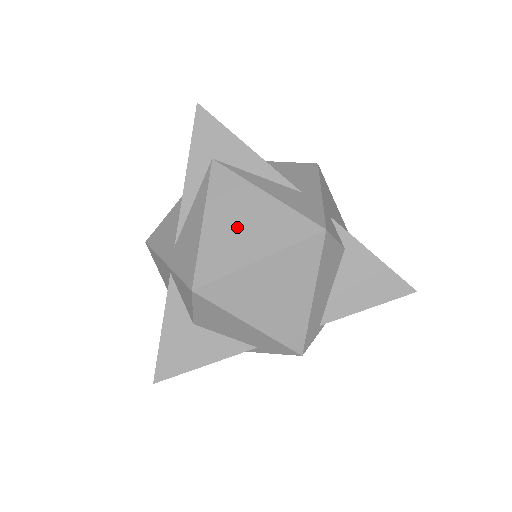
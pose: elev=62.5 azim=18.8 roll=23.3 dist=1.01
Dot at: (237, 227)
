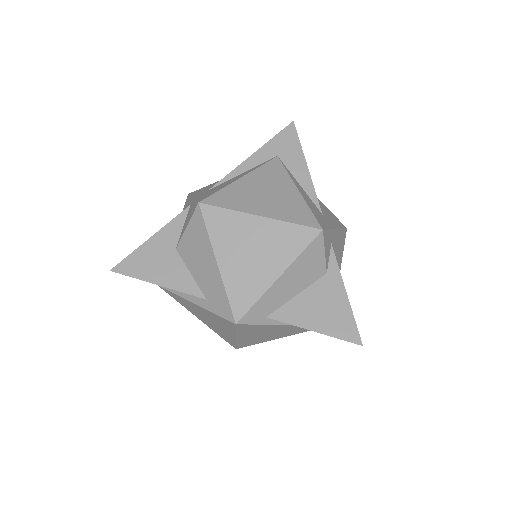
Dot at: (262, 193)
